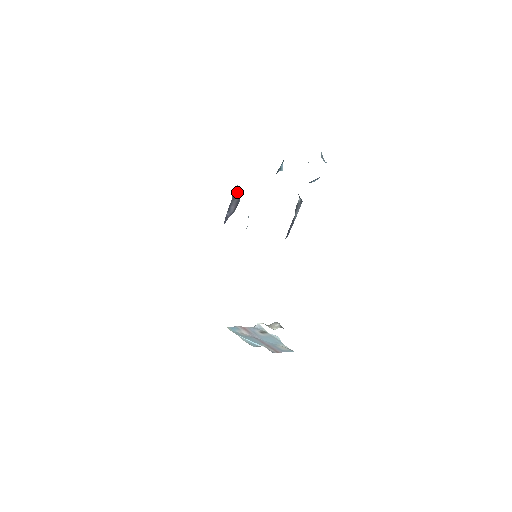
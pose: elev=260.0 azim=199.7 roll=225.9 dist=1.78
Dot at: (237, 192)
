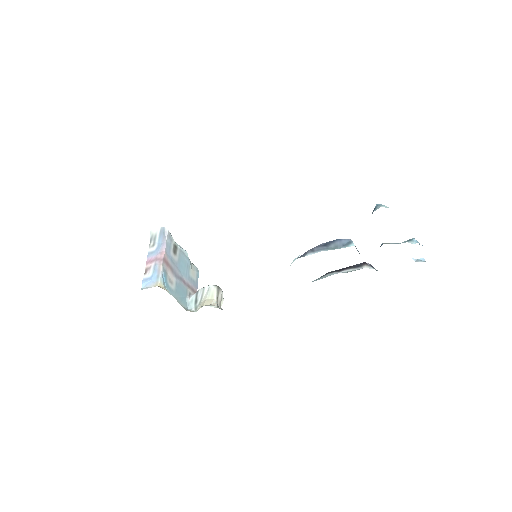
Dot at: occluded
